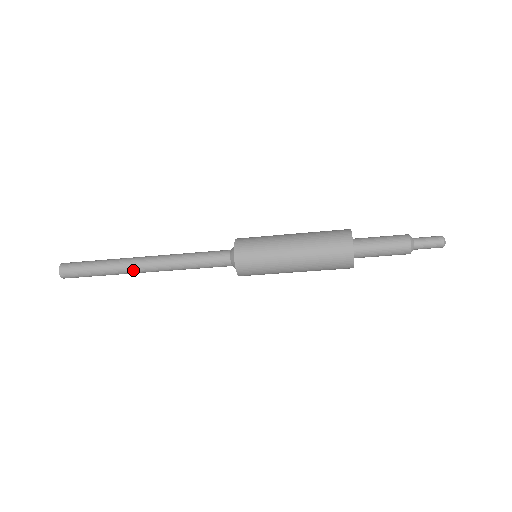
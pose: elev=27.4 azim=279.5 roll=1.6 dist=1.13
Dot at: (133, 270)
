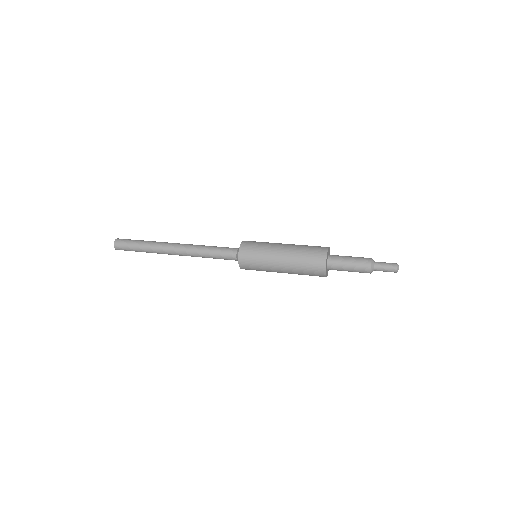
Dot at: occluded
